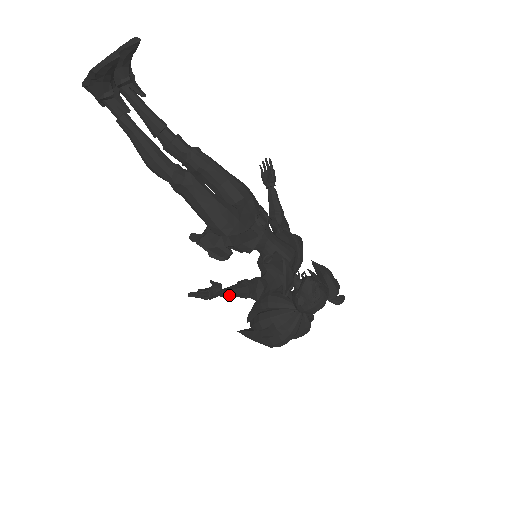
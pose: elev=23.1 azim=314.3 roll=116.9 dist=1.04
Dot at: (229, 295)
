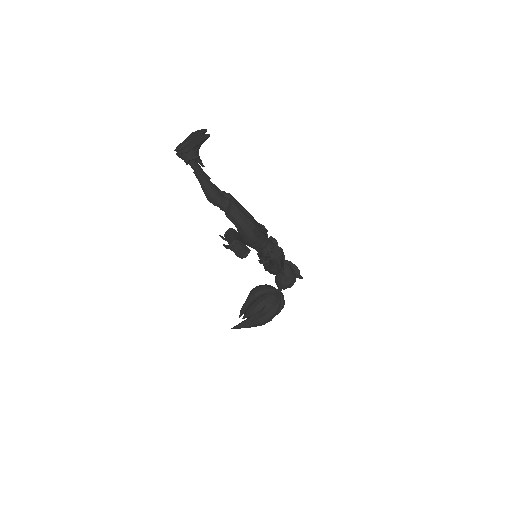
Dot at: (270, 264)
